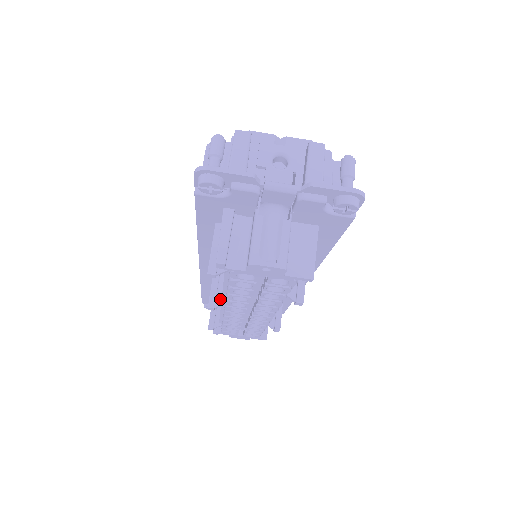
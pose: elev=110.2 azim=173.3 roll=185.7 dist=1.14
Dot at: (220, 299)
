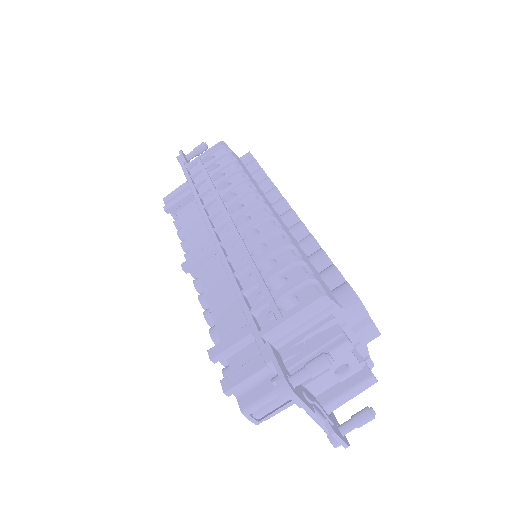
Dot at: (198, 269)
